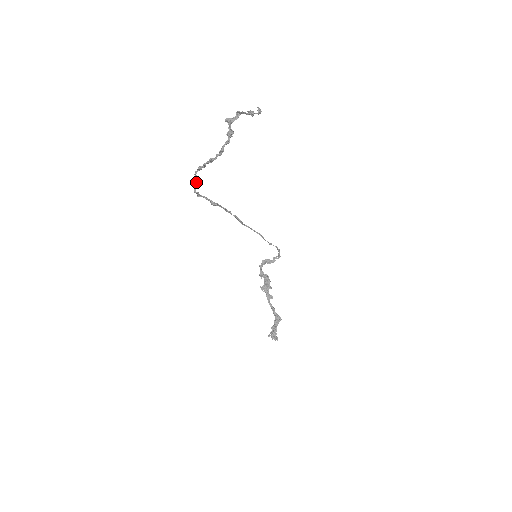
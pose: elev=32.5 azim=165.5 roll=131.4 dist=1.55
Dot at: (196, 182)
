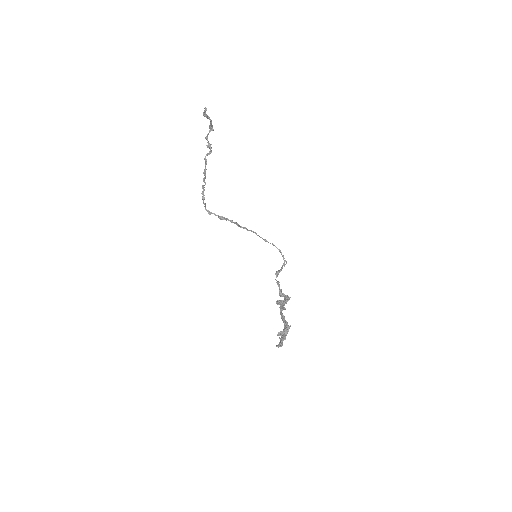
Dot at: (203, 199)
